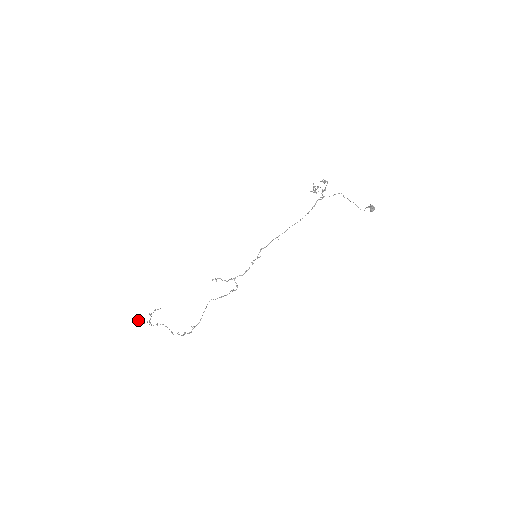
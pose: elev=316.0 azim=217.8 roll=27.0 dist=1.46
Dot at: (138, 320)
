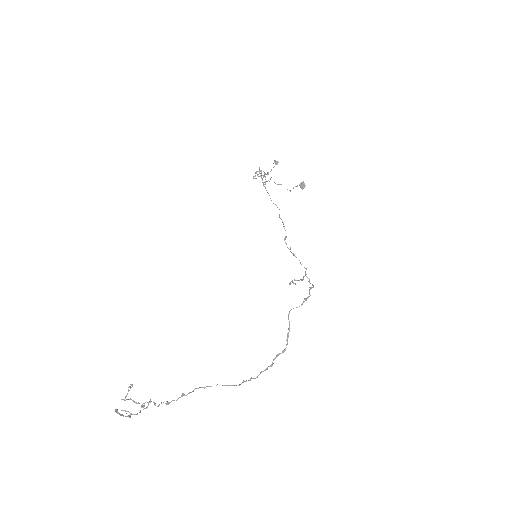
Dot at: (122, 415)
